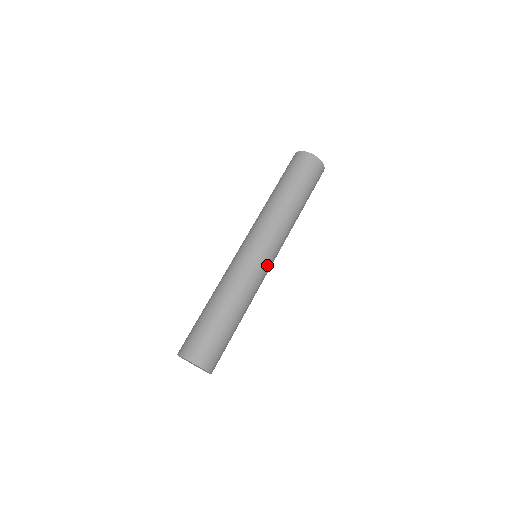
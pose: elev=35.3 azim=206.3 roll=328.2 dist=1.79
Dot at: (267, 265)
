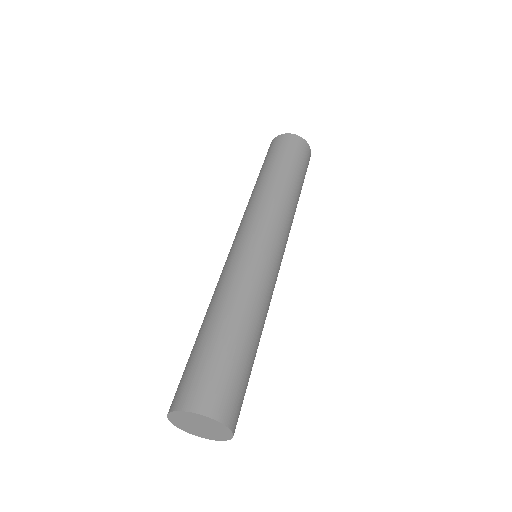
Dot at: (279, 265)
